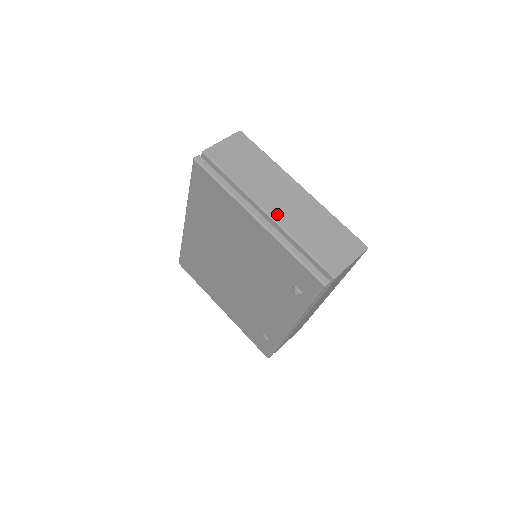
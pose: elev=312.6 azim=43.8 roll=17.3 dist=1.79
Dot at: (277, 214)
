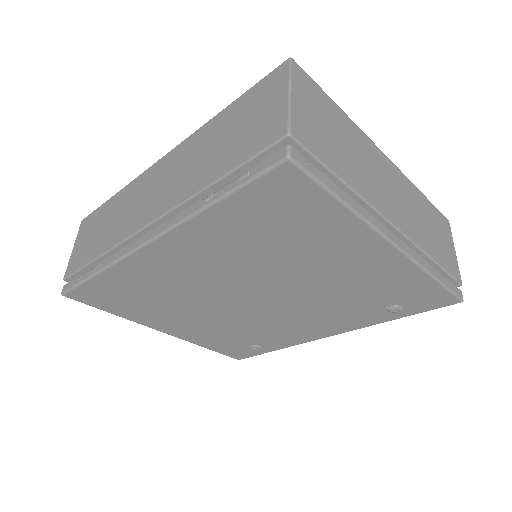
Dot at: (402, 222)
